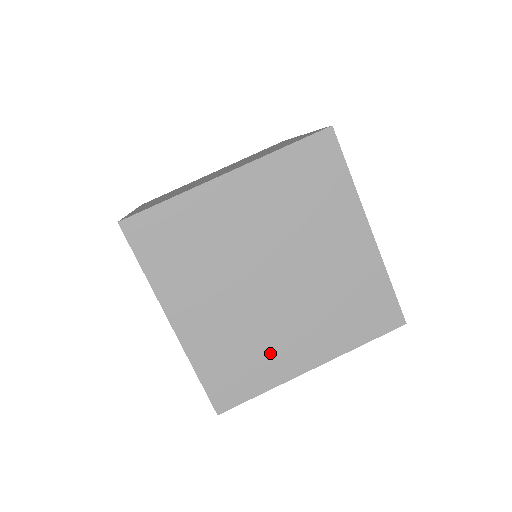
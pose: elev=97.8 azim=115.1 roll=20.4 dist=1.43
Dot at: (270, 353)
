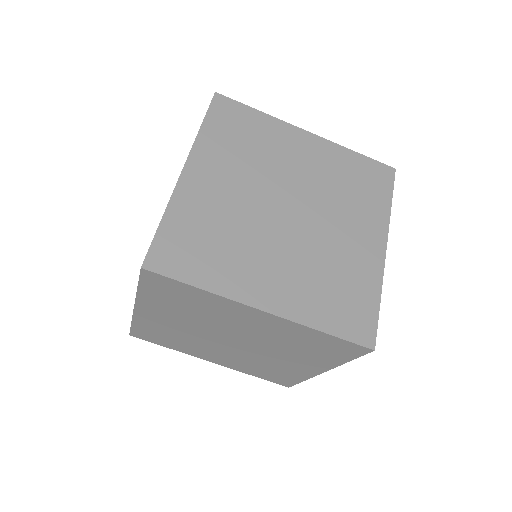
Dot at: (191, 347)
